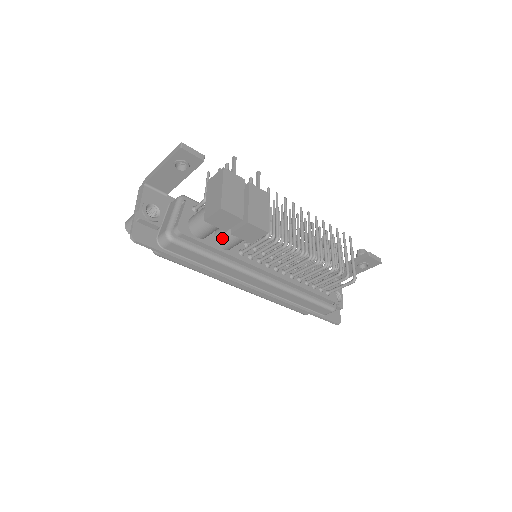
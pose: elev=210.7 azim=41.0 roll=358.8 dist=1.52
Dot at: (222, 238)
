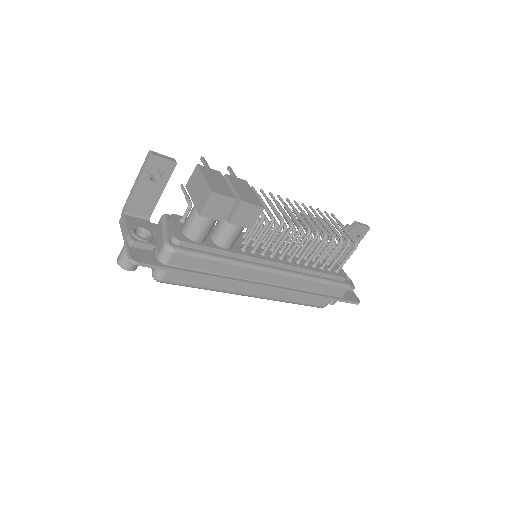
Dot at: (220, 236)
